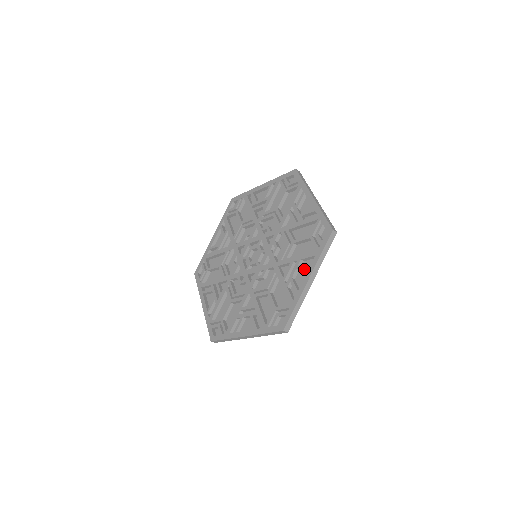
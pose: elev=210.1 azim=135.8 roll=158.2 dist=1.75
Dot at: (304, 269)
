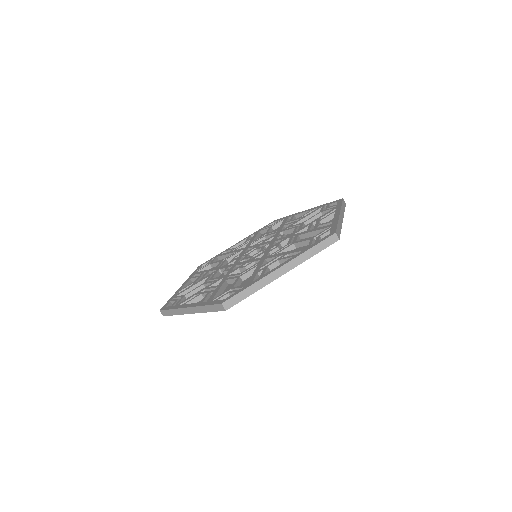
Dot at: occluded
